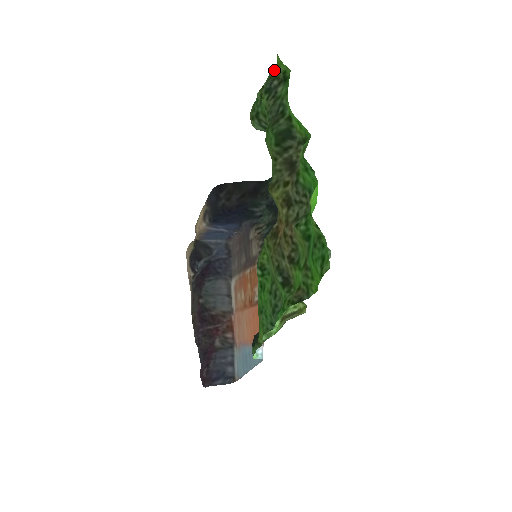
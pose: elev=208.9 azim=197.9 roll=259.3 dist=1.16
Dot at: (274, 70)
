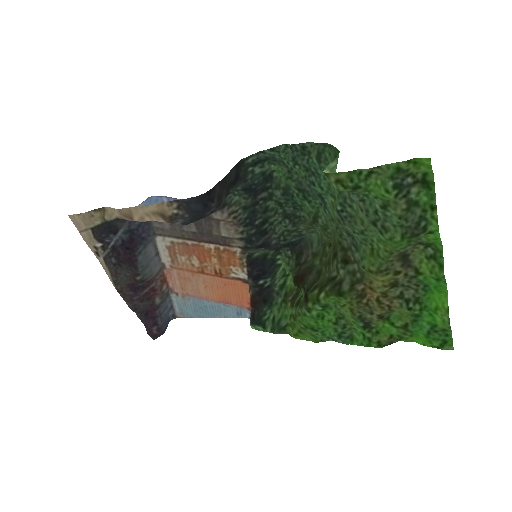
Dot at: (410, 164)
